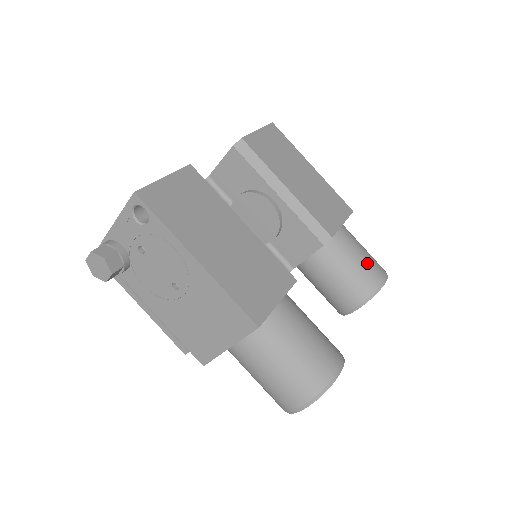
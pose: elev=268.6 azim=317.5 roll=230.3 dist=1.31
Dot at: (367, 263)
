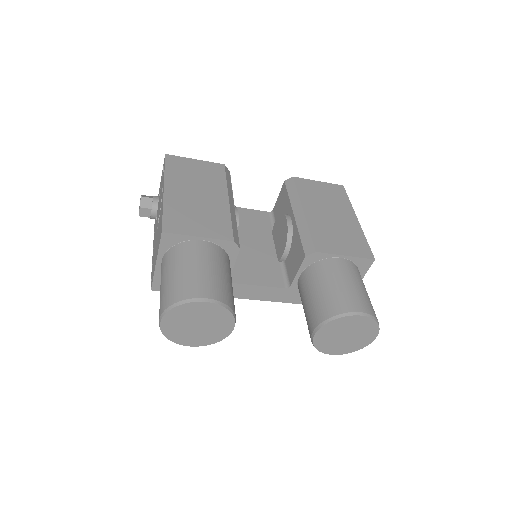
Dot at: (347, 291)
